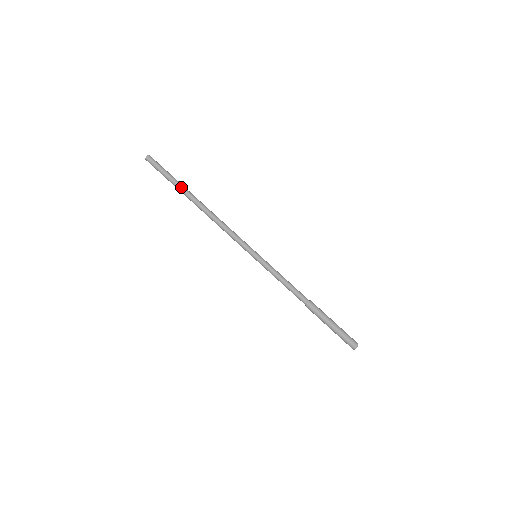
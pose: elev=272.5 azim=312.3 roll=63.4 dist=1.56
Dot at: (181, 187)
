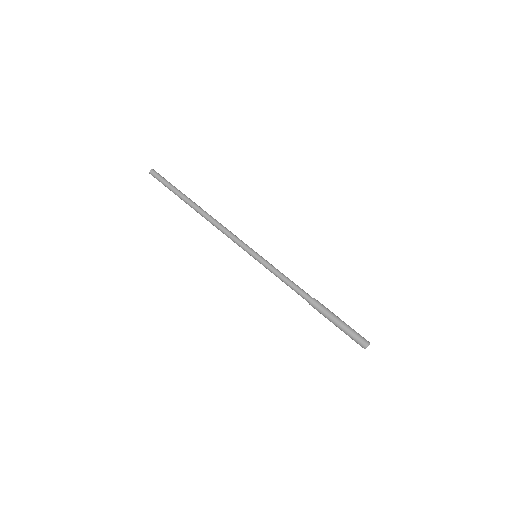
Dot at: (182, 195)
